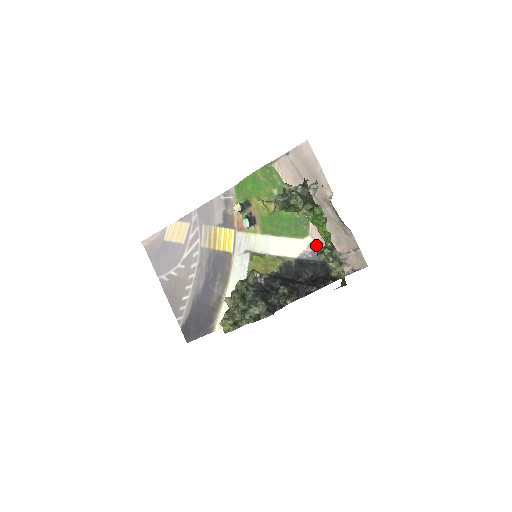
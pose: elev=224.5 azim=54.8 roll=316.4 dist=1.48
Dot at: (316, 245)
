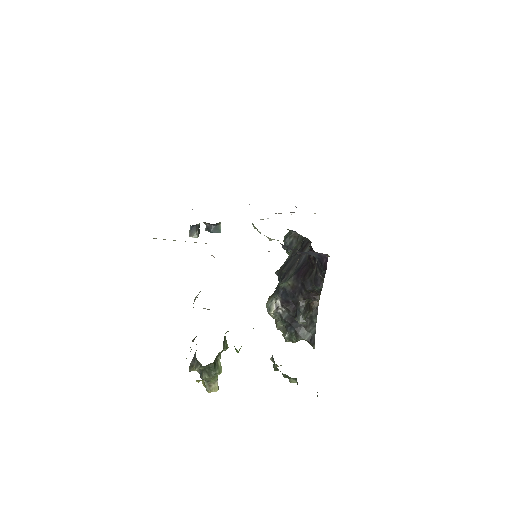
Dot at: occluded
